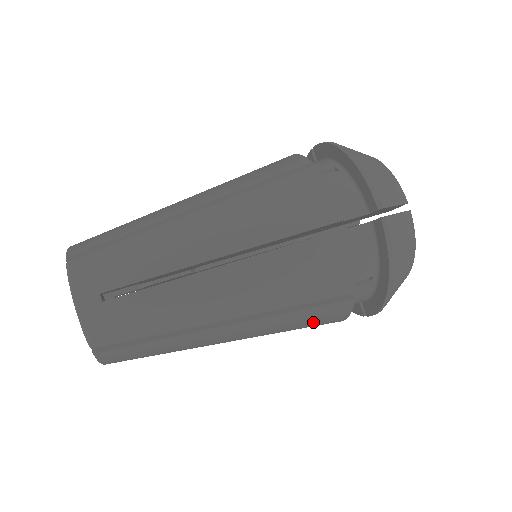
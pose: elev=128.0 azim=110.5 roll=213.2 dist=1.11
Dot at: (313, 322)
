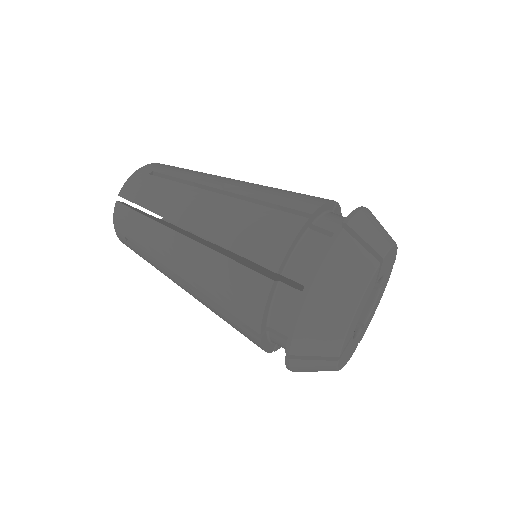
Dot at: (236, 292)
